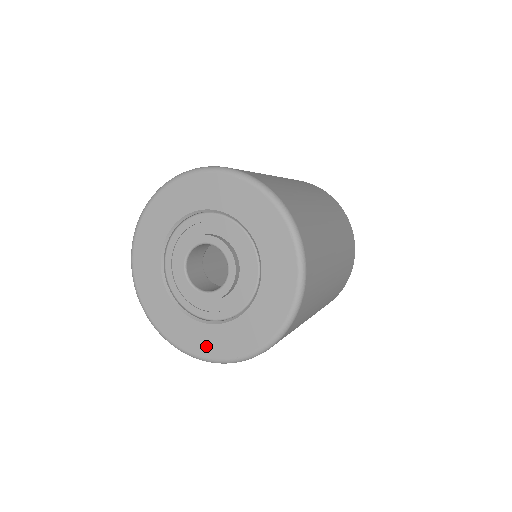
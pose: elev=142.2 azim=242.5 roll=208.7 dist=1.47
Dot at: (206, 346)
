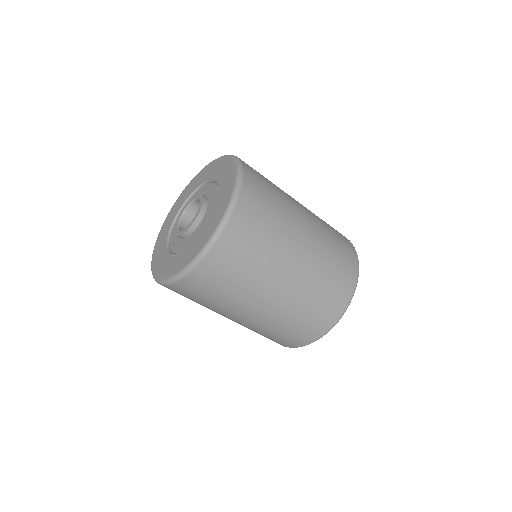
Dot at: (165, 270)
